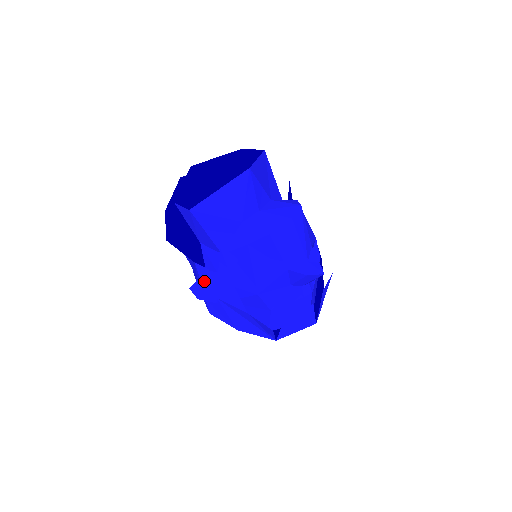
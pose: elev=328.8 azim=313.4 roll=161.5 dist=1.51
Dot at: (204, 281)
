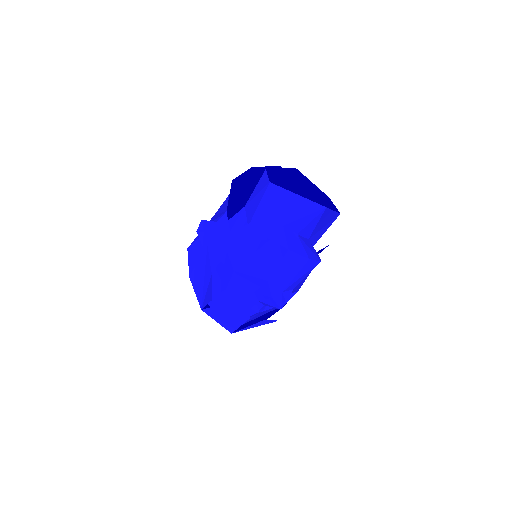
Dot at: (216, 227)
